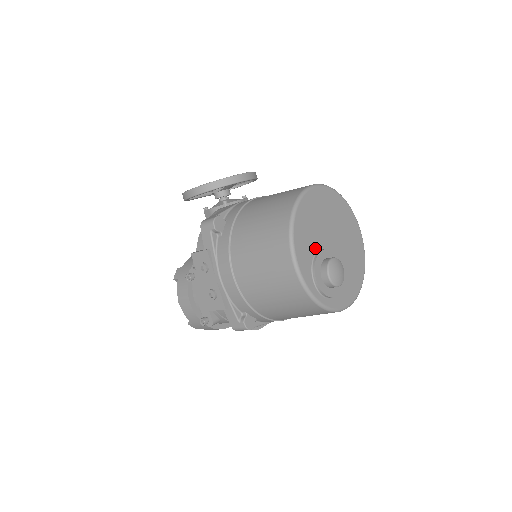
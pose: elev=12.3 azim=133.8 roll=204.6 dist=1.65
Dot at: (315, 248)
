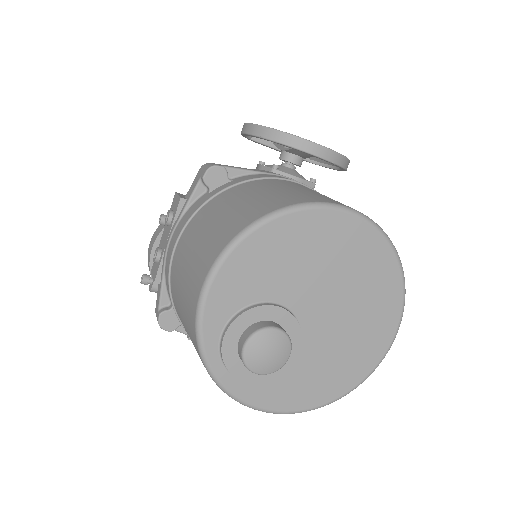
Dot at: (267, 294)
